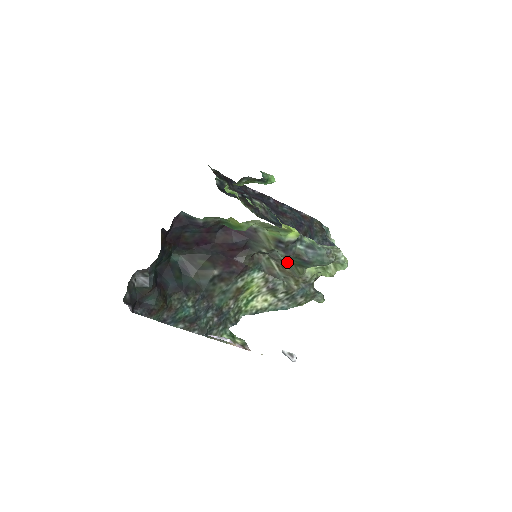
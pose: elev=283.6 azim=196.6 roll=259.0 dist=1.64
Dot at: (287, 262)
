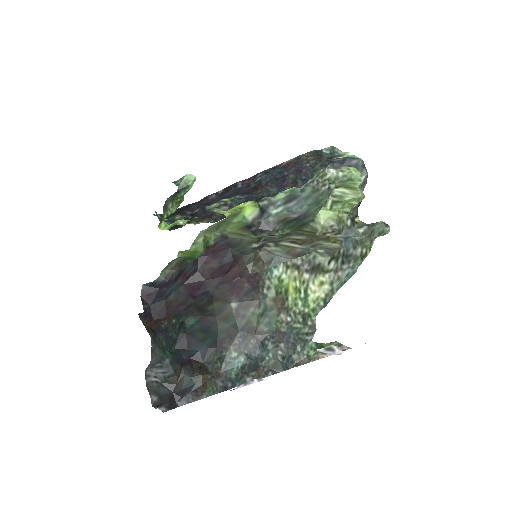
Dot at: (290, 233)
